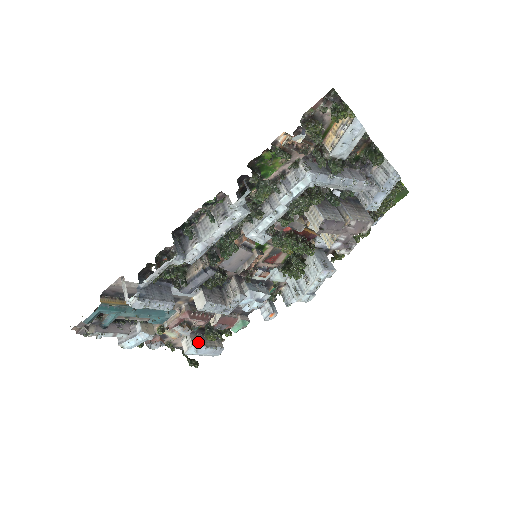
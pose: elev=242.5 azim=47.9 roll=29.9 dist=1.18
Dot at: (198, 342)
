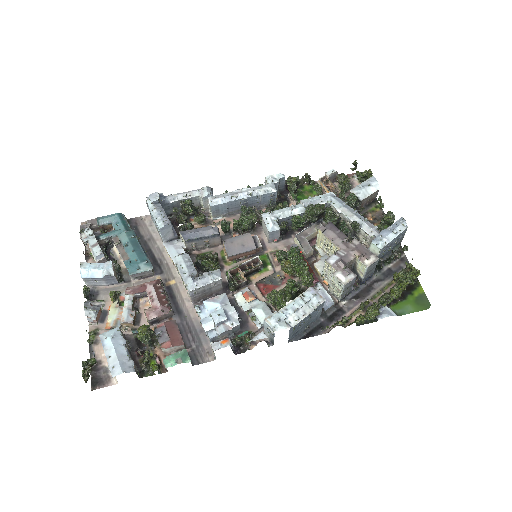
Dot at: (124, 338)
